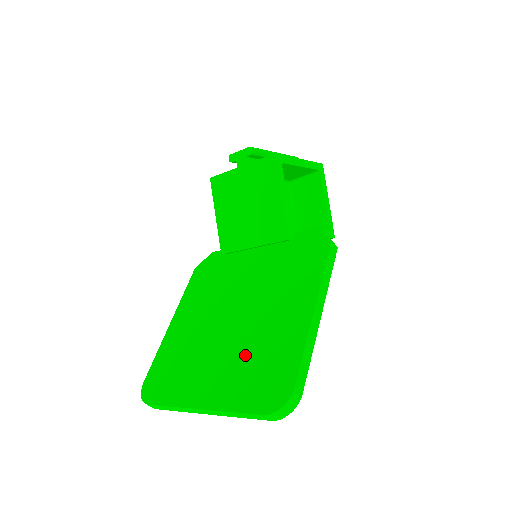
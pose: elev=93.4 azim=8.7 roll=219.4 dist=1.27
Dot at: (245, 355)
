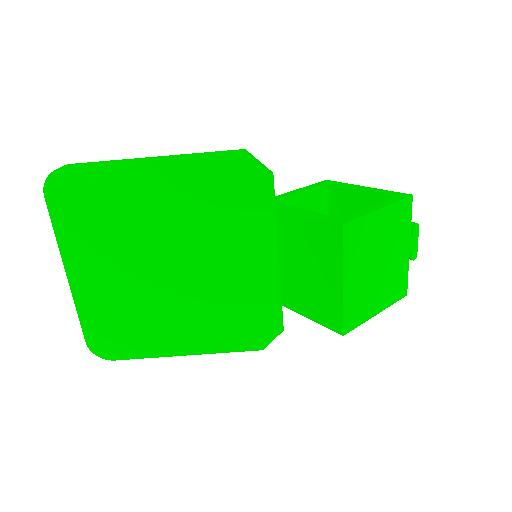
Dot at: occluded
